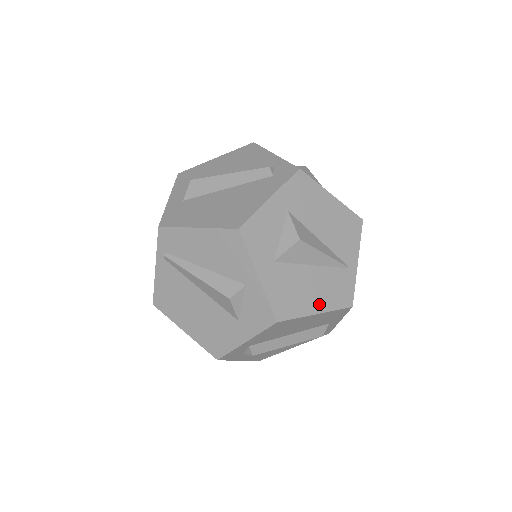
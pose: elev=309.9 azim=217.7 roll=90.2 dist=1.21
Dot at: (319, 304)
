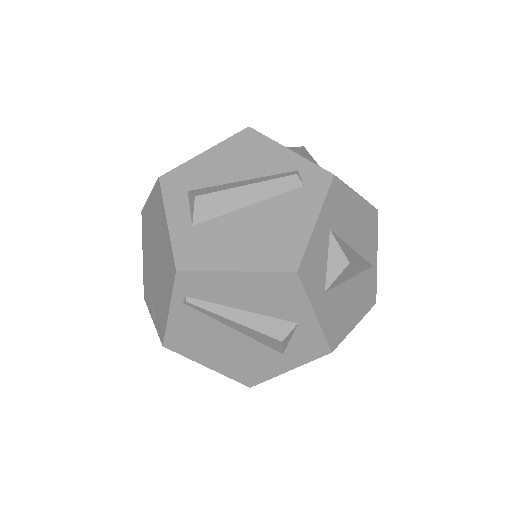
Dot at: (356, 315)
